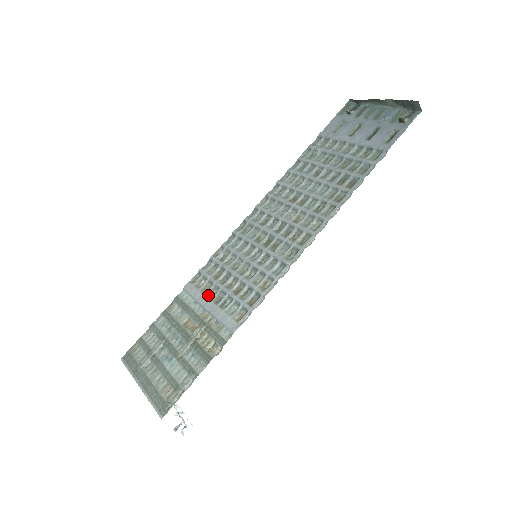
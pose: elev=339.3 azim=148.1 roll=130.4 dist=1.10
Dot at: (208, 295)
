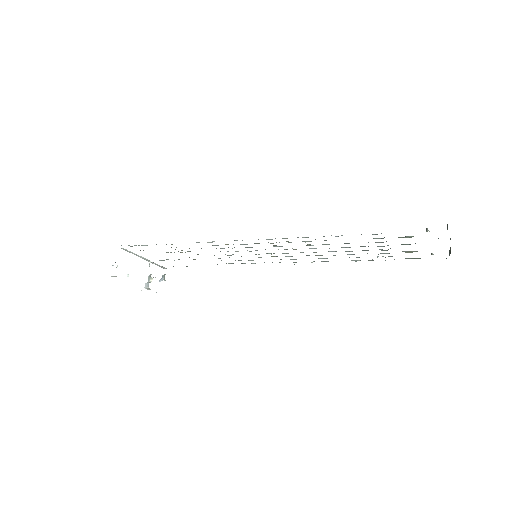
Dot at: occluded
